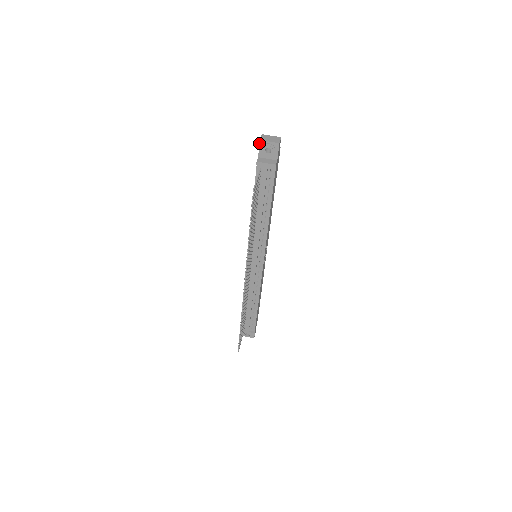
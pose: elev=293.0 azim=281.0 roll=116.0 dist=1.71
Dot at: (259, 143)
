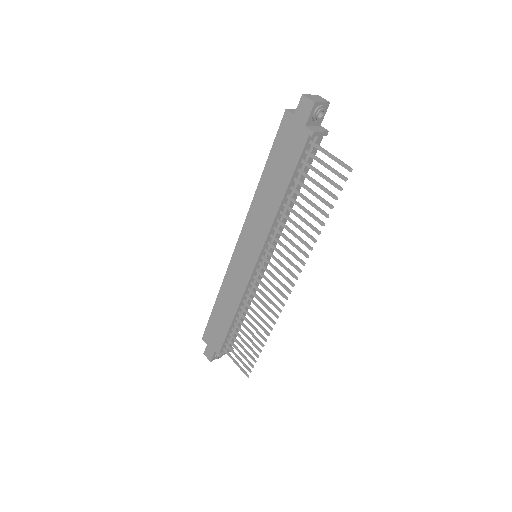
Dot at: (312, 107)
